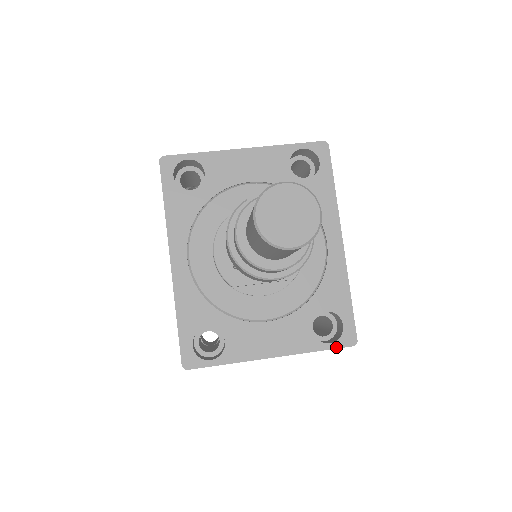
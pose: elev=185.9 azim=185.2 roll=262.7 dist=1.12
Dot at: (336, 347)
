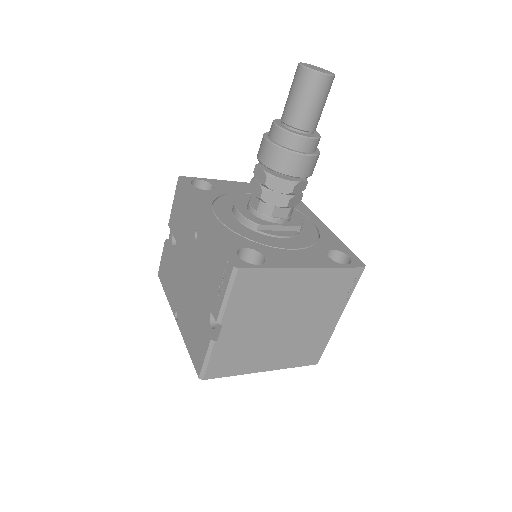
Dot at: (352, 267)
